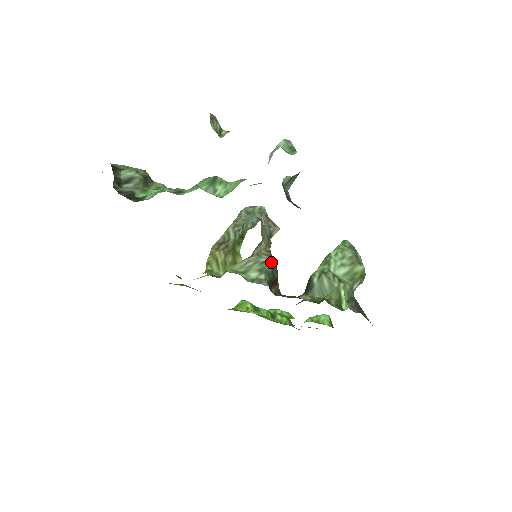
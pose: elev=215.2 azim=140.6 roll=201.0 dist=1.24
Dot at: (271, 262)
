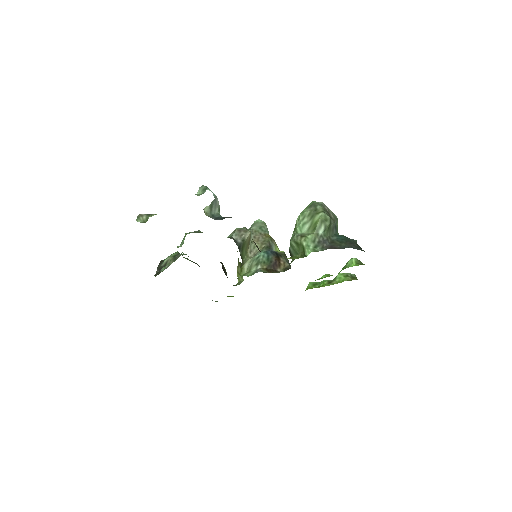
Dot at: (263, 254)
